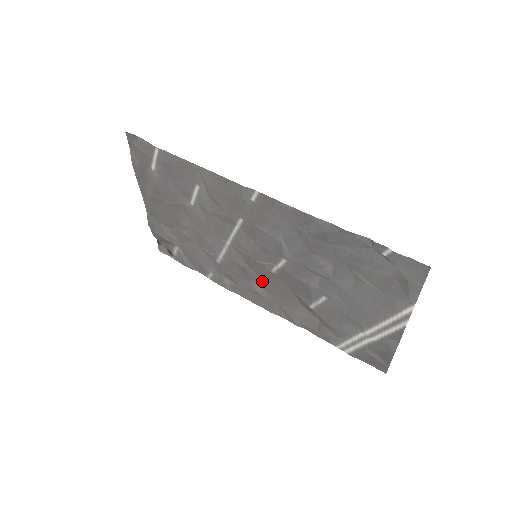
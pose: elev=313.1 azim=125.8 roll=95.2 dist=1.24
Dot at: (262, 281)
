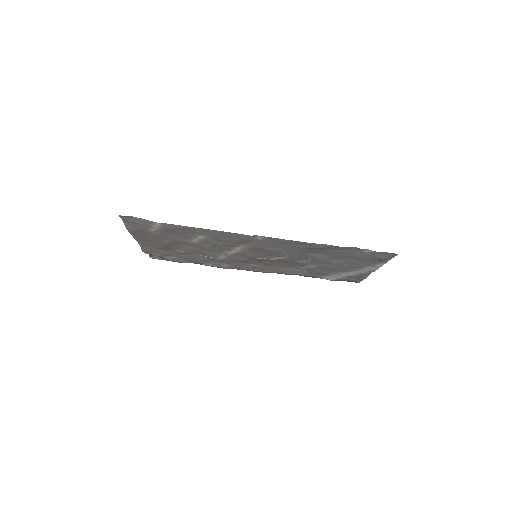
Dot at: (259, 262)
